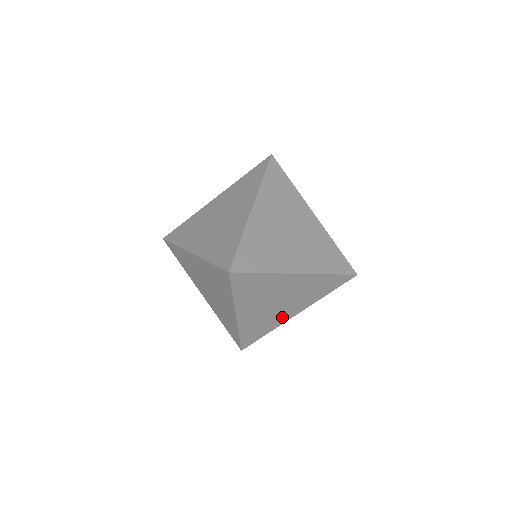
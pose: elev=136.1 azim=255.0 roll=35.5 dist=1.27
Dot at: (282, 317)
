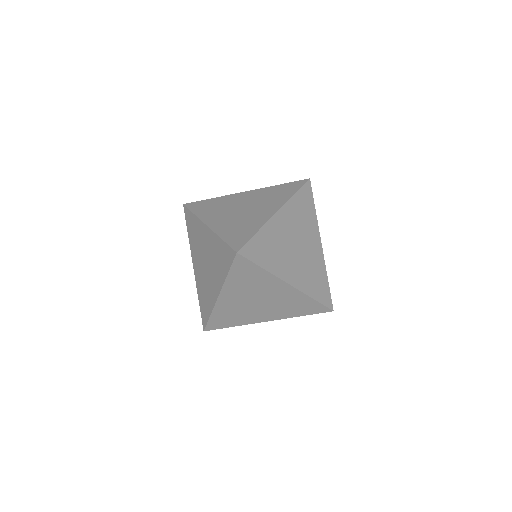
Dot at: (254, 317)
